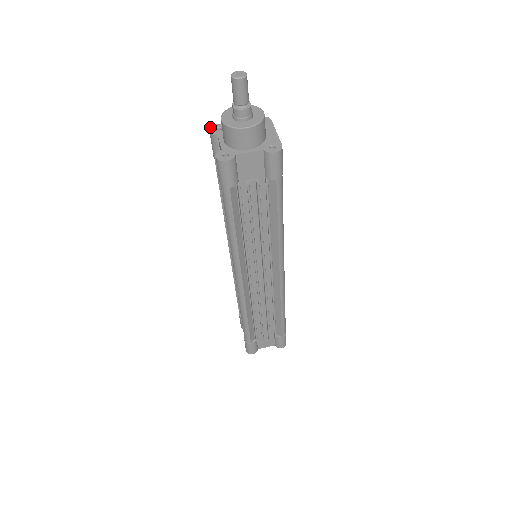
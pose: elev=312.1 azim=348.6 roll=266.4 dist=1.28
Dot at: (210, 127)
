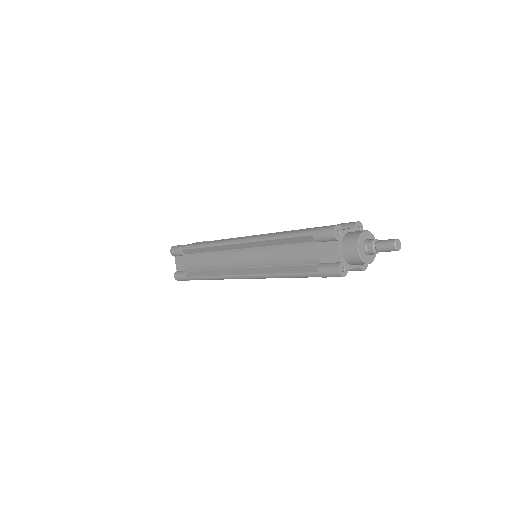
Dot at: (334, 229)
